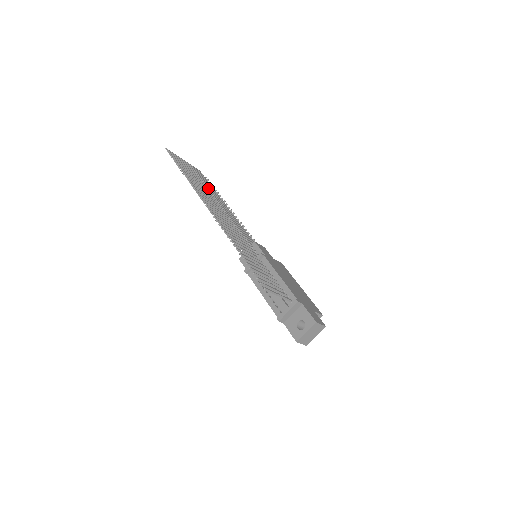
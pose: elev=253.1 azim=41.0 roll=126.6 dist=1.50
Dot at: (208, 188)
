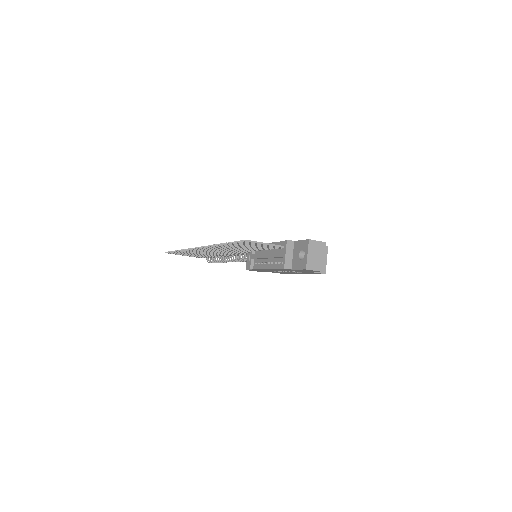
Dot at: occluded
